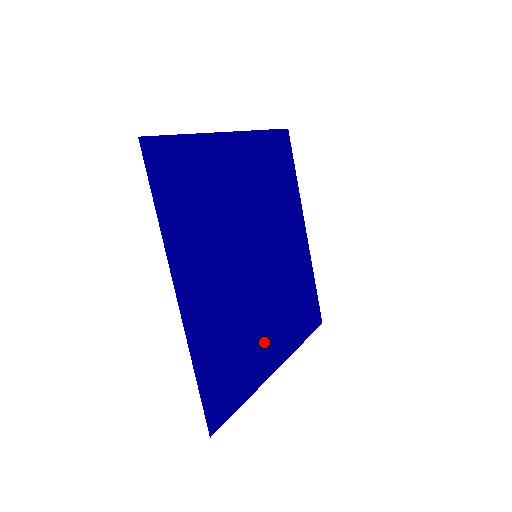
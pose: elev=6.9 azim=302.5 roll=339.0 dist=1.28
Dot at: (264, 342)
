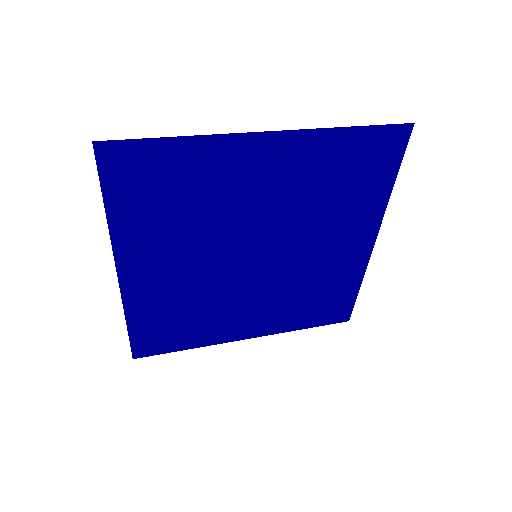
Dot at: (235, 319)
